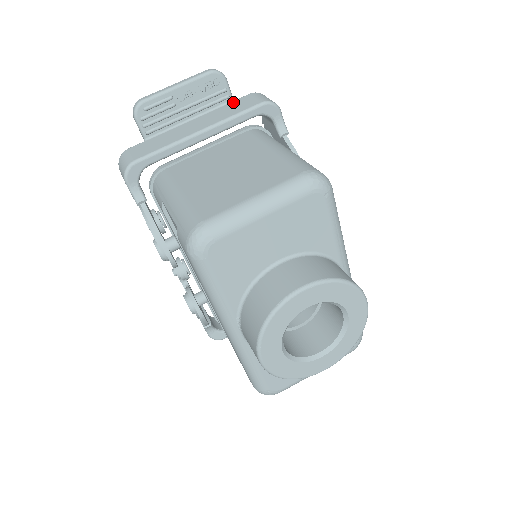
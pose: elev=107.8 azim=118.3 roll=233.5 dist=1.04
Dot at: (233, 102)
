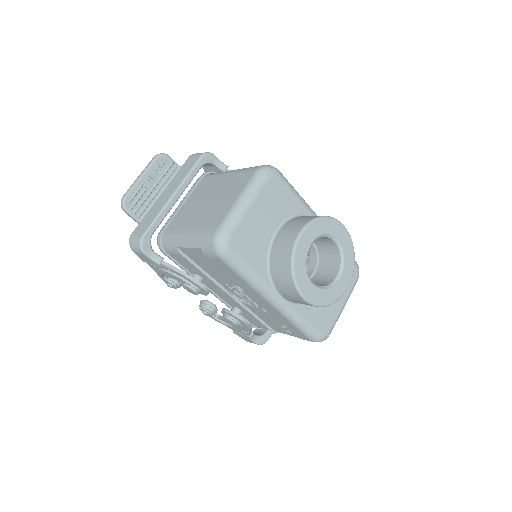
Dot at: (181, 168)
